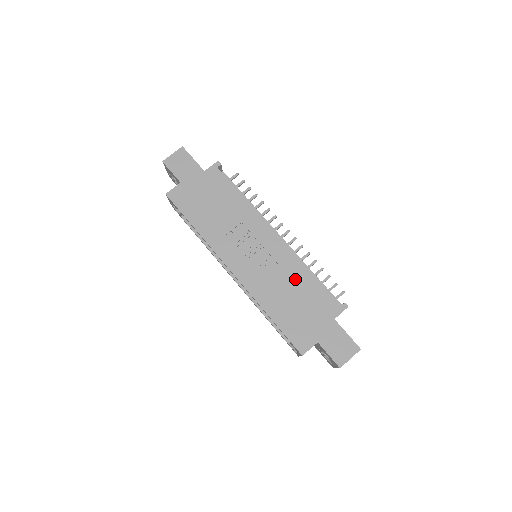
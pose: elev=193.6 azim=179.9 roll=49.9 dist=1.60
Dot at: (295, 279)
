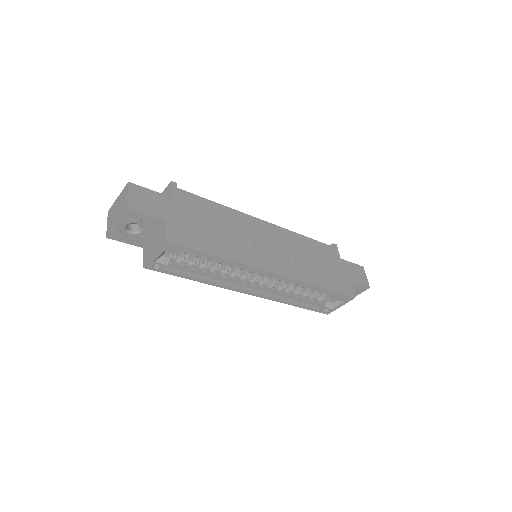
Dot at: (304, 248)
